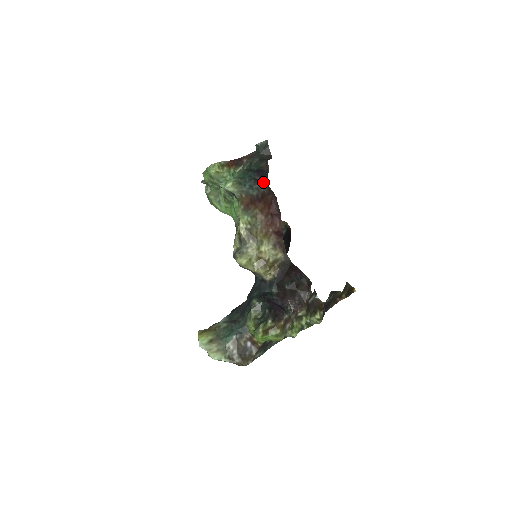
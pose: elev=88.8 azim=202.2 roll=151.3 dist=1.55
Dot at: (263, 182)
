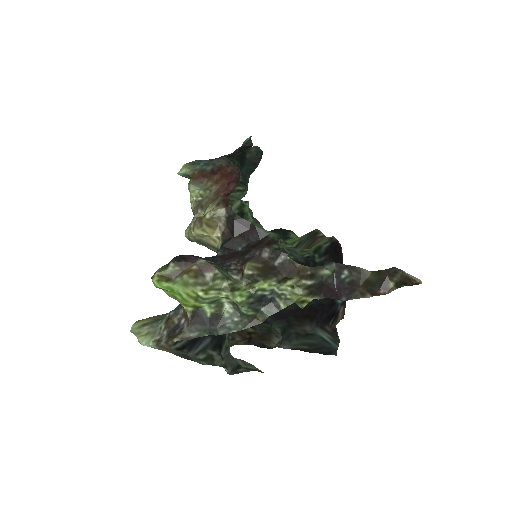
Dot at: (221, 157)
